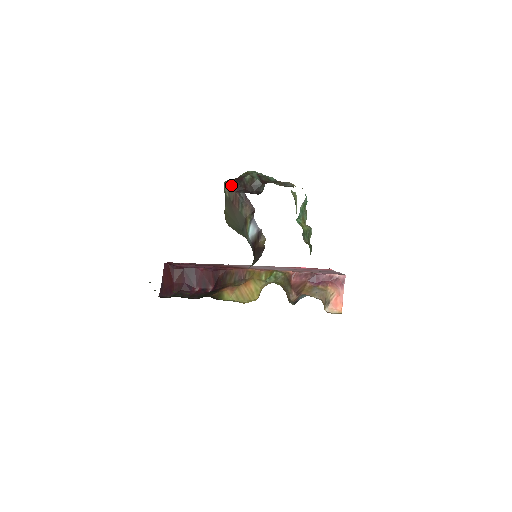
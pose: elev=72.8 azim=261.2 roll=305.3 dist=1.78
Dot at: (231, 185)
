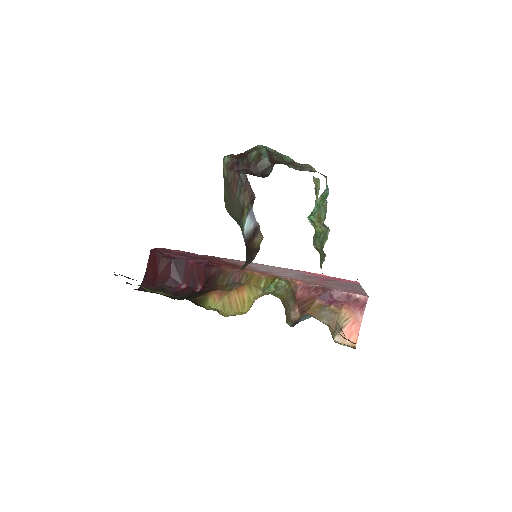
Dot at: (231, 162)
